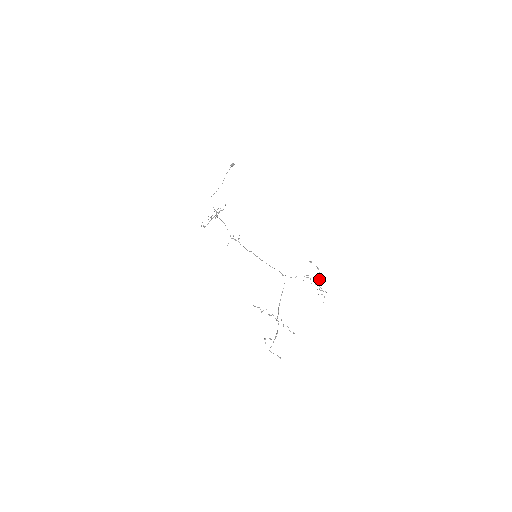
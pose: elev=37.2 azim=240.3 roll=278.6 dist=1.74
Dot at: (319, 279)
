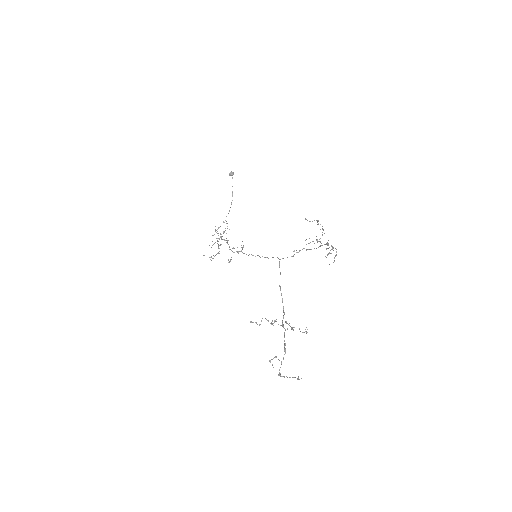
Dot at: occluded
